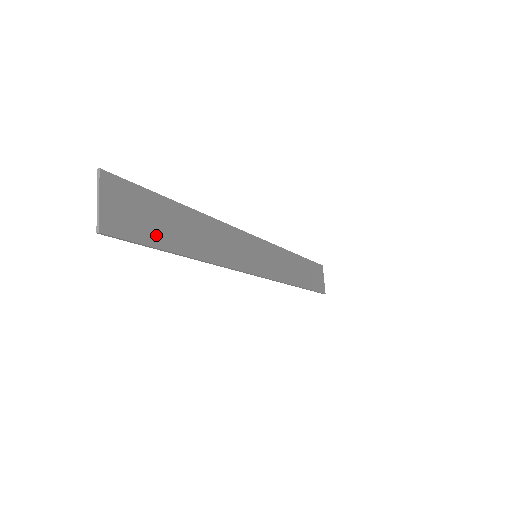
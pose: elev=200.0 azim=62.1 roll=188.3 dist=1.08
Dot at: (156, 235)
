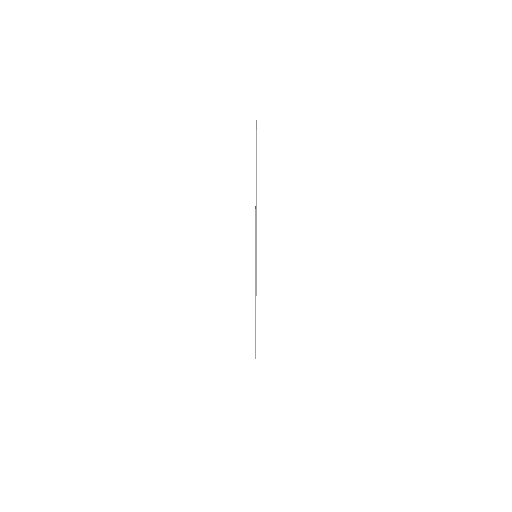
Dot at: occluded
